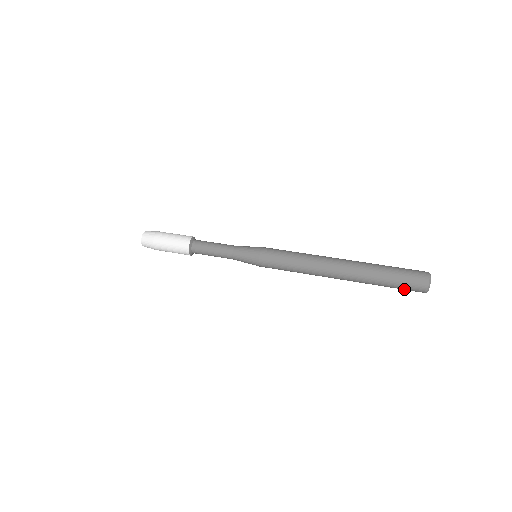
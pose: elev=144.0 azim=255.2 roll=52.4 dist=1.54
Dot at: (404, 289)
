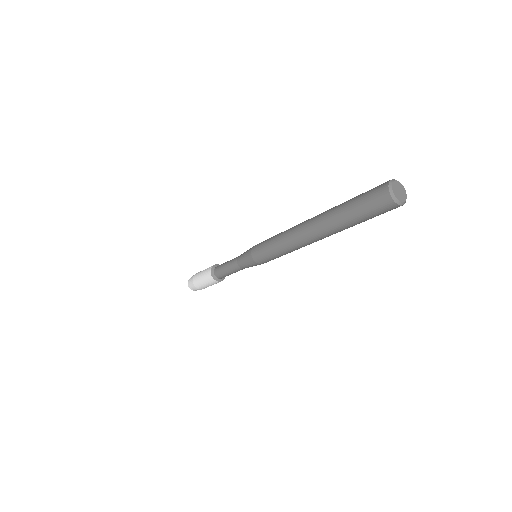
Dot at: (377, 215)
